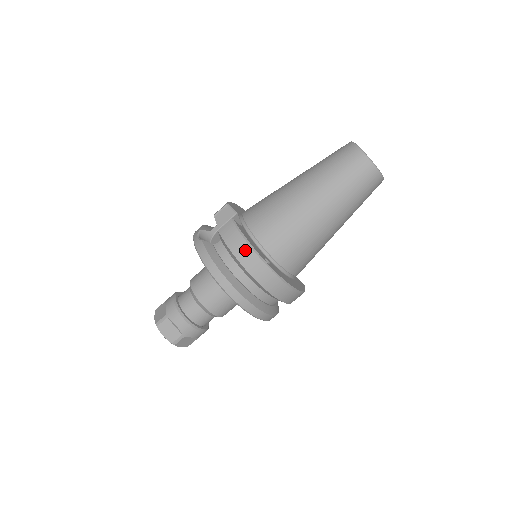
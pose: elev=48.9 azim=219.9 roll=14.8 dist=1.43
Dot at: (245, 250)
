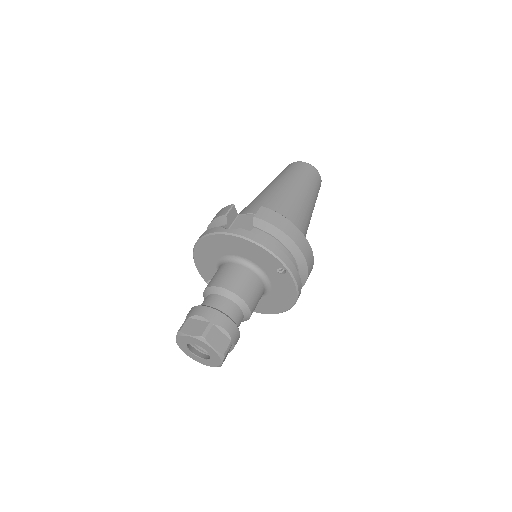
Dot at: (290, 226)
